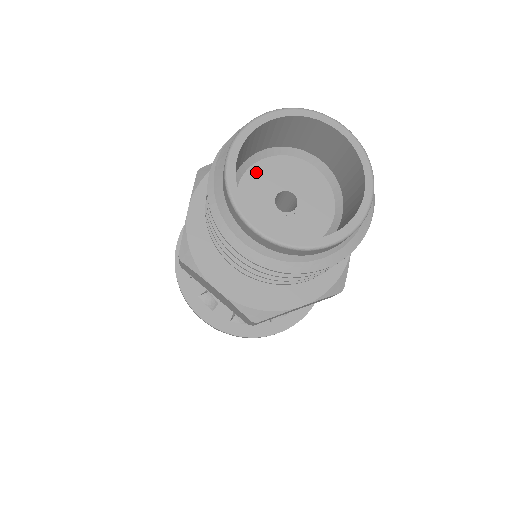
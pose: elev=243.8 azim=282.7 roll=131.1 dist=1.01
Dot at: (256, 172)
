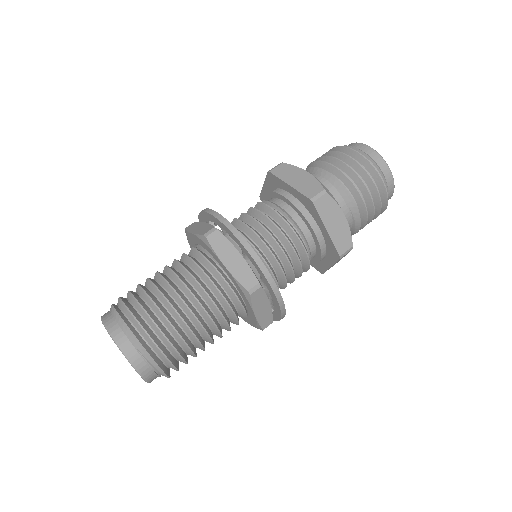
Dot at: occluded
